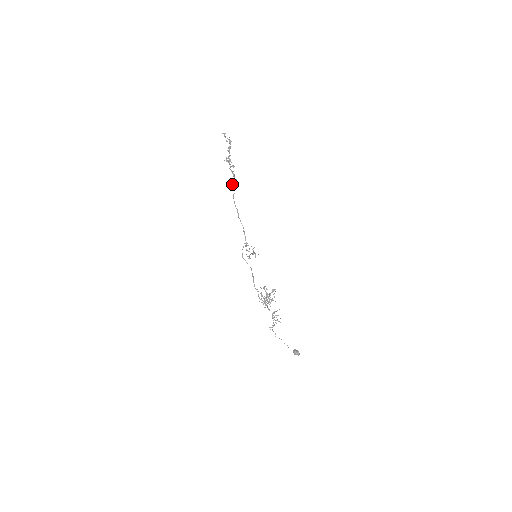
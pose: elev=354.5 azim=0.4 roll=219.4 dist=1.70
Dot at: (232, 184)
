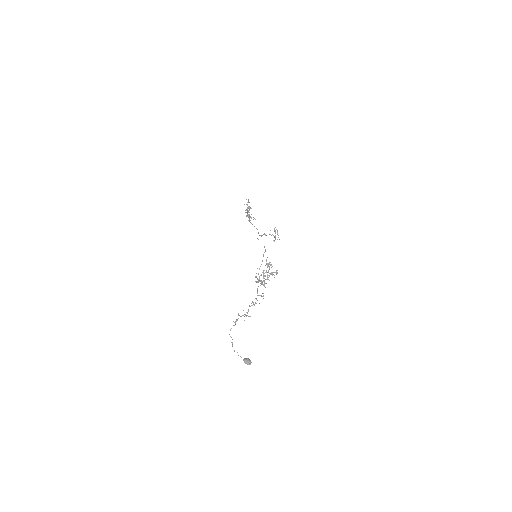
Dot at: (249, 216)
